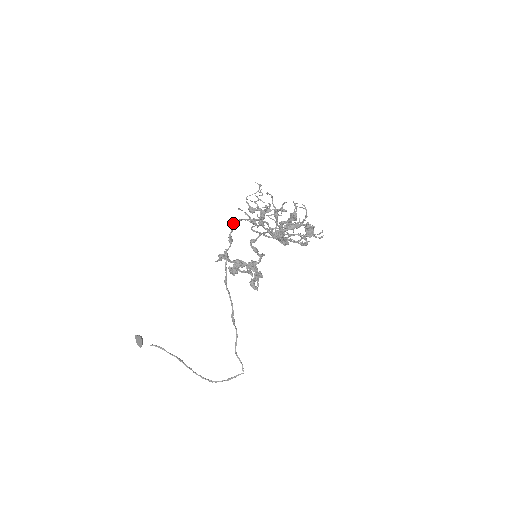
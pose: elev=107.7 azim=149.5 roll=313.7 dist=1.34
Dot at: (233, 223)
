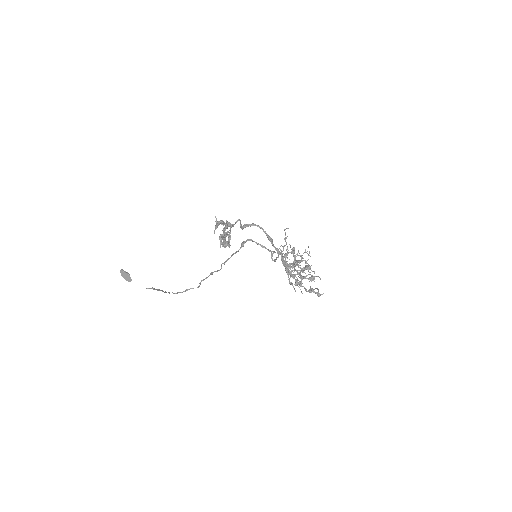
Dot at: (256, 243)
